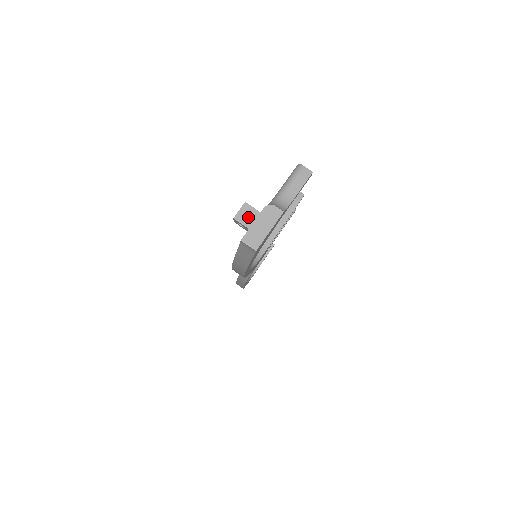
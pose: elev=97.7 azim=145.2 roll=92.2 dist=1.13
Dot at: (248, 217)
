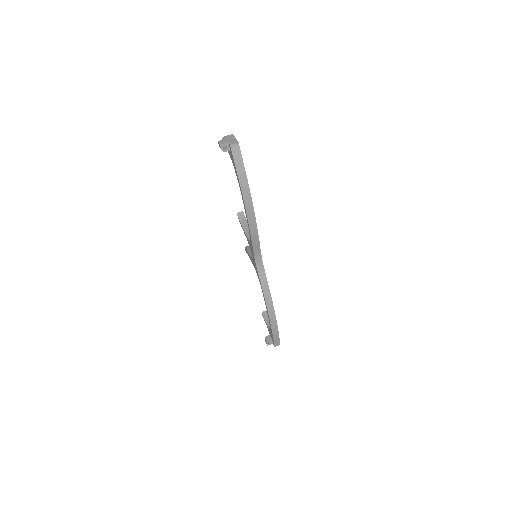
Dot at: (224, 142)
